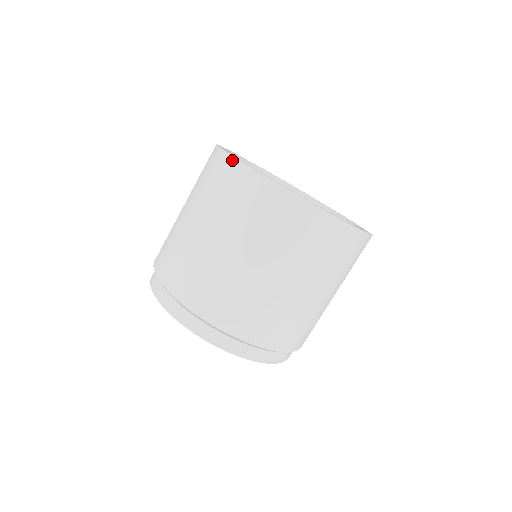
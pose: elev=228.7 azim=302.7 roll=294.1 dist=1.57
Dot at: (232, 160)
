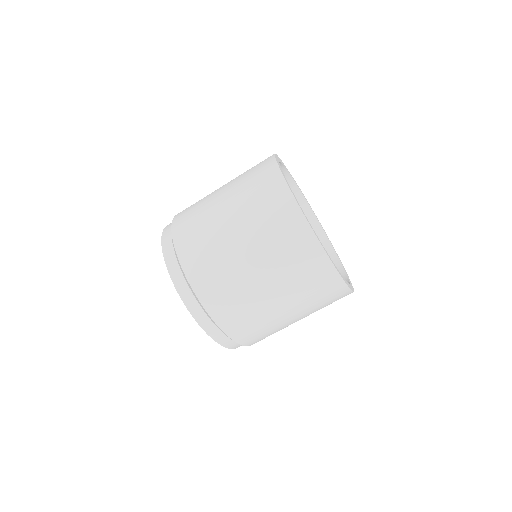
Dot at: (284, 184)
